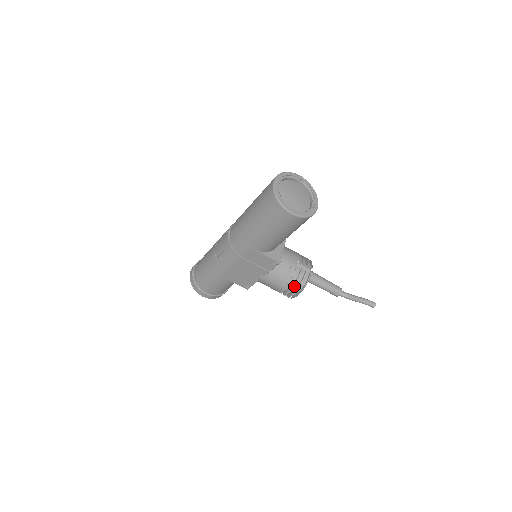
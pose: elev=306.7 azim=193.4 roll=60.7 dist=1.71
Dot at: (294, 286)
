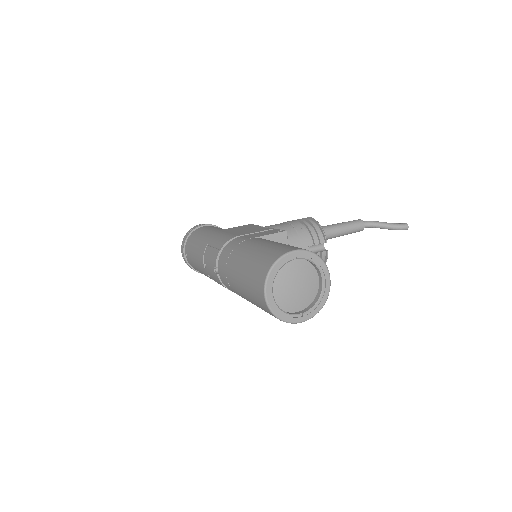
Dot at: occluded
